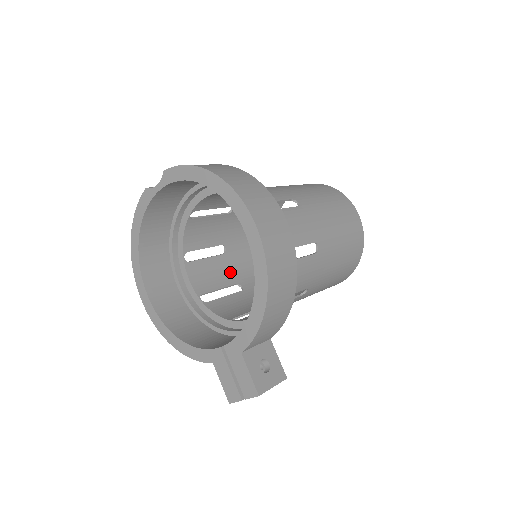
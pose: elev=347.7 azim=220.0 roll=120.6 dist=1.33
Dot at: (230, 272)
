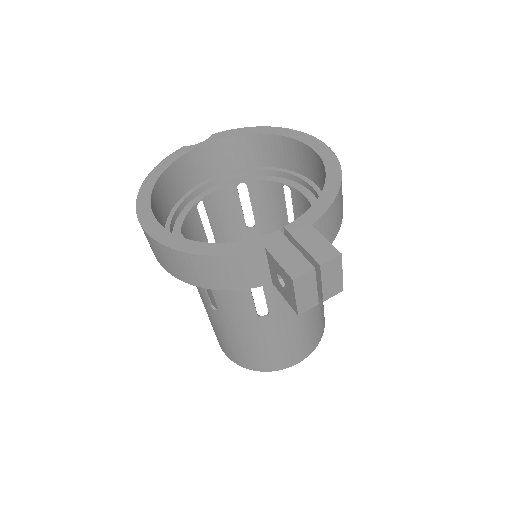
Dot at: occluded
